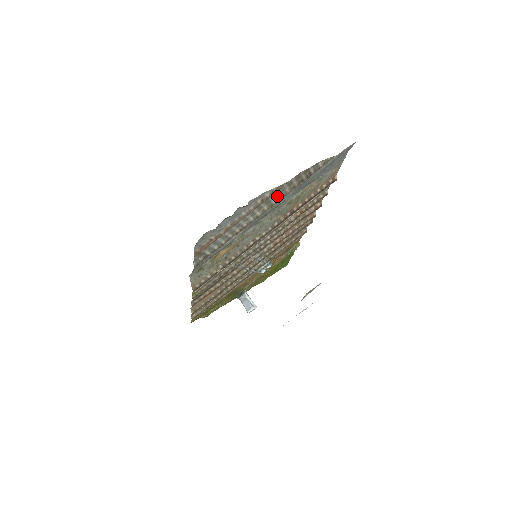
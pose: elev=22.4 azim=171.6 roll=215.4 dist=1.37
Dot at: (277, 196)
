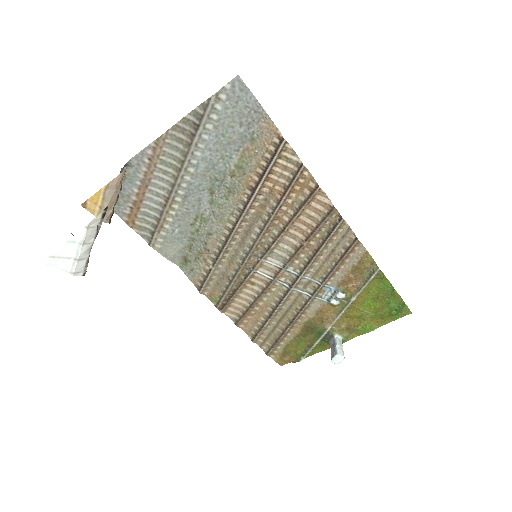
Dot at: (178, 157)
